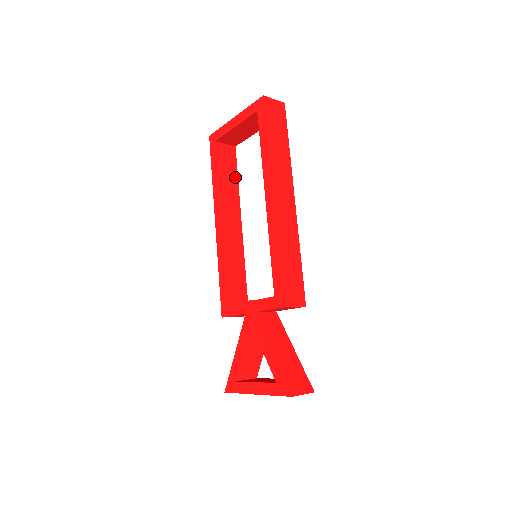
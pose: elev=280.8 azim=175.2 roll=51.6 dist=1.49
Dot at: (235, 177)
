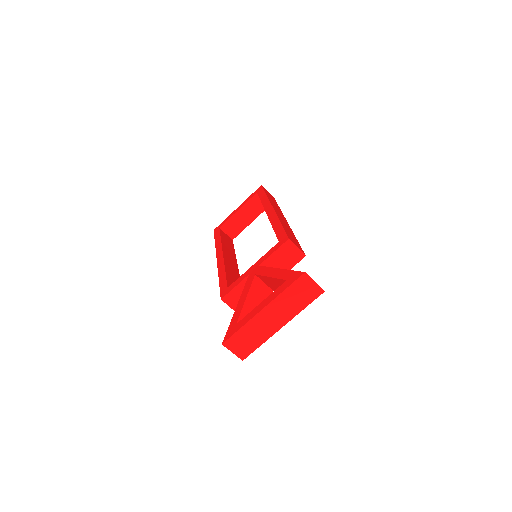
Dot at: (233, 249)
